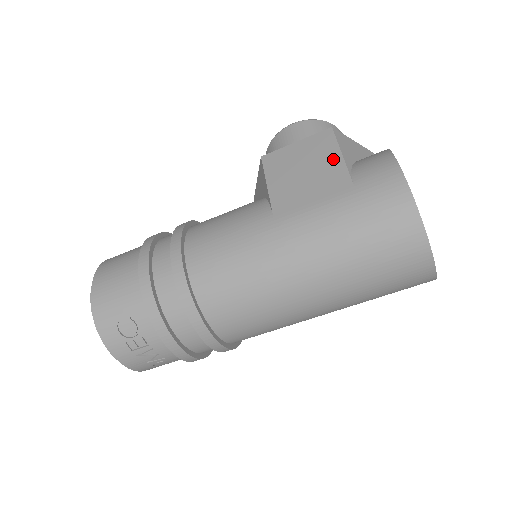
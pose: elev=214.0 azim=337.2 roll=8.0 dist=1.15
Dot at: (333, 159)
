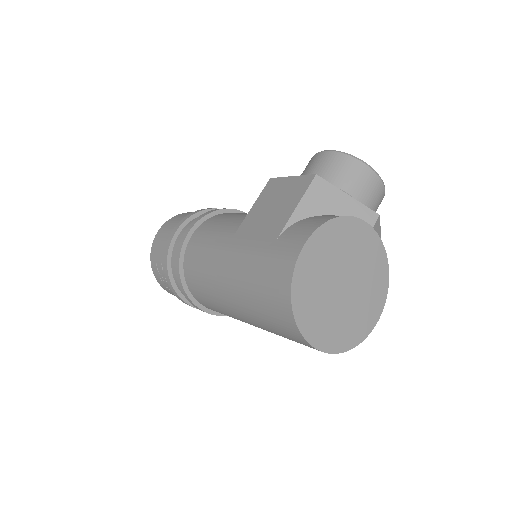
Dot at: (289, 208)
